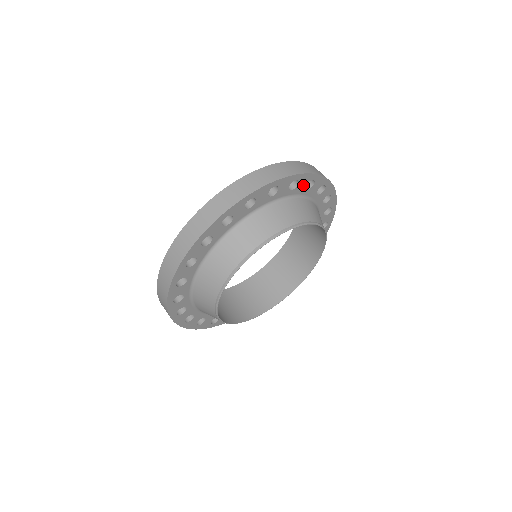
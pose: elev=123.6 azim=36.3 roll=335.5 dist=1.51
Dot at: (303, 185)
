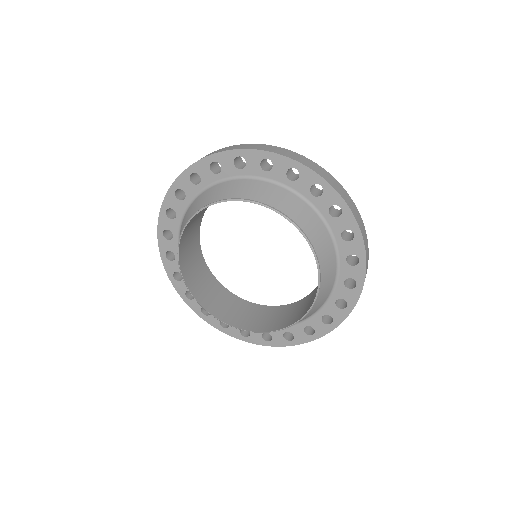
Dot at: (256, 164)
